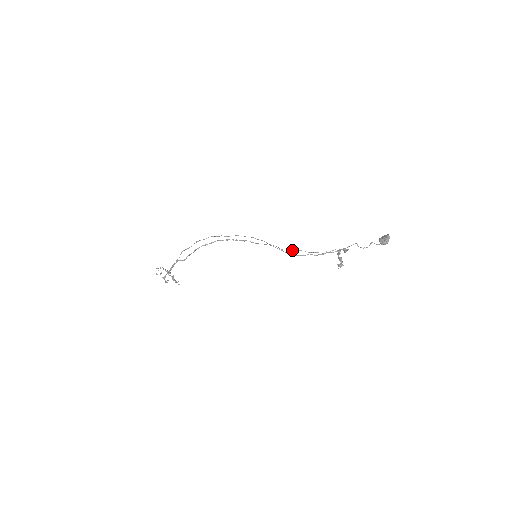
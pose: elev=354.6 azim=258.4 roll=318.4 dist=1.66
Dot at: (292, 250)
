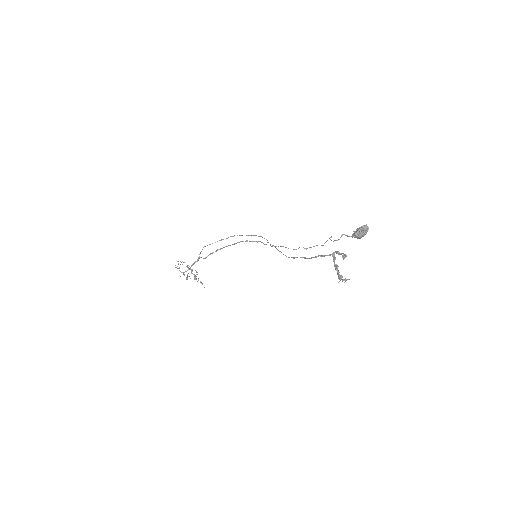
Dot at: occluded
